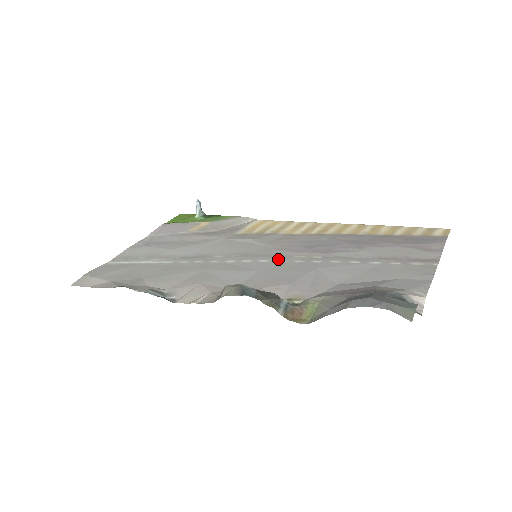
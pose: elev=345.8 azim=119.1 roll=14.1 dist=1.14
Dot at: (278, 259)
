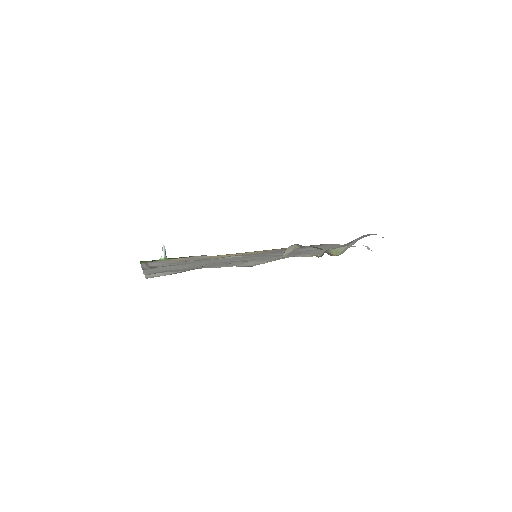
Dot at: (271, 255)
